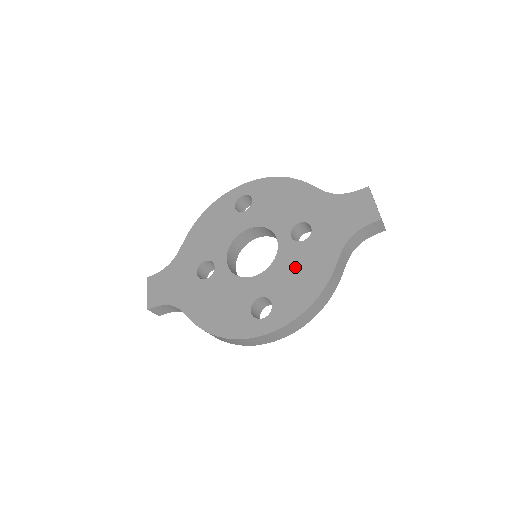
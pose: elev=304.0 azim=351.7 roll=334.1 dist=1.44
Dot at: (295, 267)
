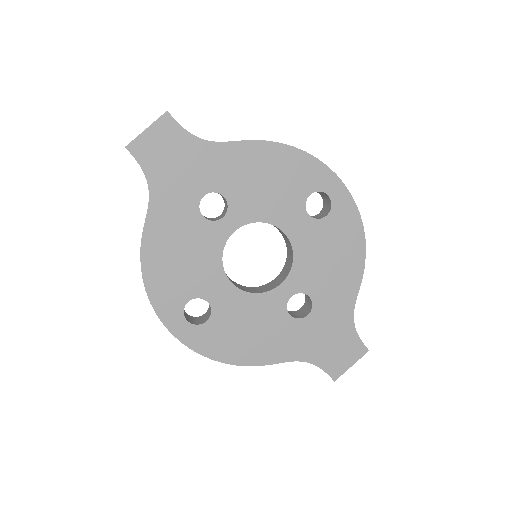
Dot at: (257, 323)
